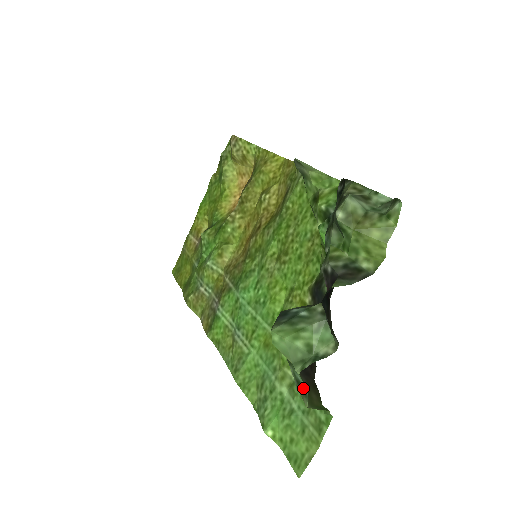
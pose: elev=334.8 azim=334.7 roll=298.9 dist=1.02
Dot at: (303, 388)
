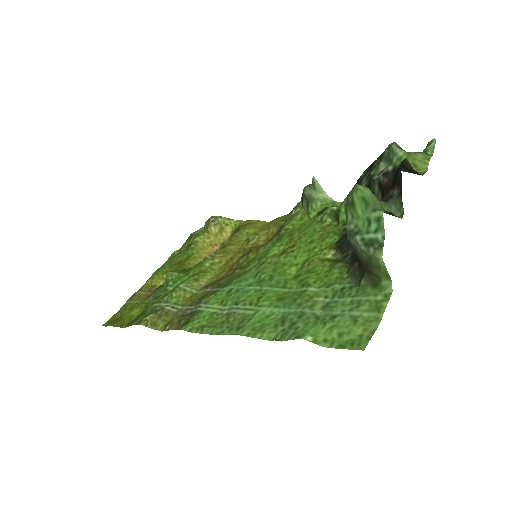
Dot at: (376, 242)
